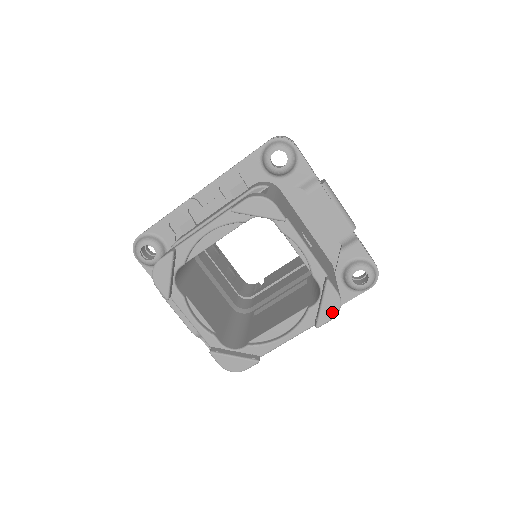
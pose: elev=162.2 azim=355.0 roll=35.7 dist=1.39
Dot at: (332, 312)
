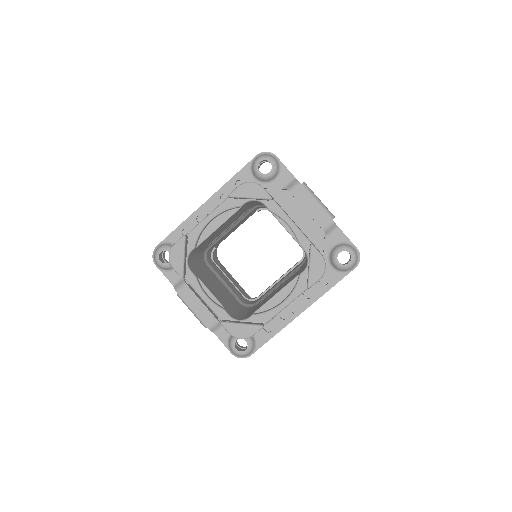
Dot at: (319, 272)
